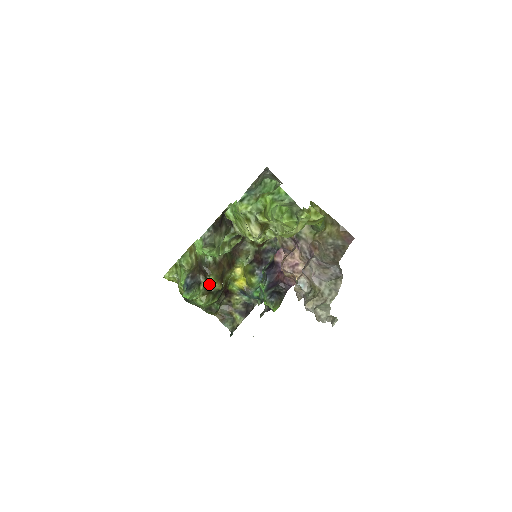
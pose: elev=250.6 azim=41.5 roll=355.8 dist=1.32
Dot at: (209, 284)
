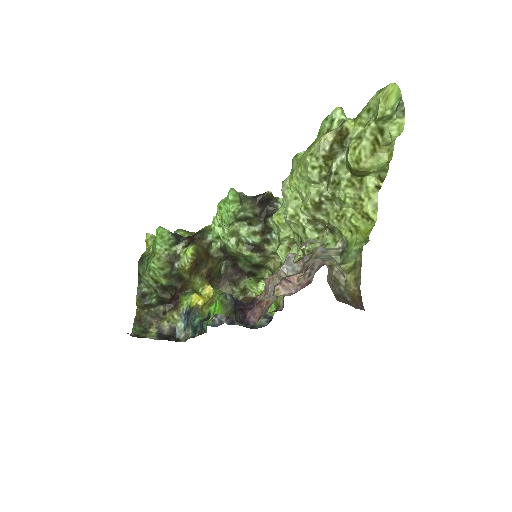
Dot at: (184, 251)
